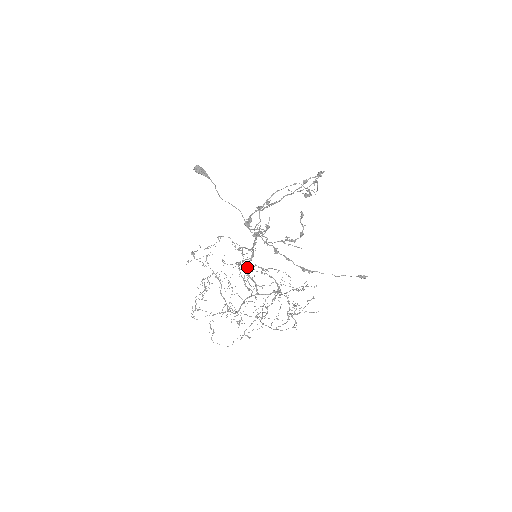
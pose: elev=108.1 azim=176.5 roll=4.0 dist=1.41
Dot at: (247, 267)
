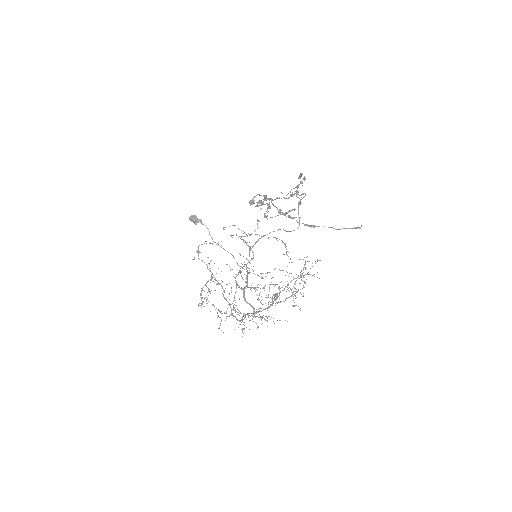
Dot at: (243, 292)
